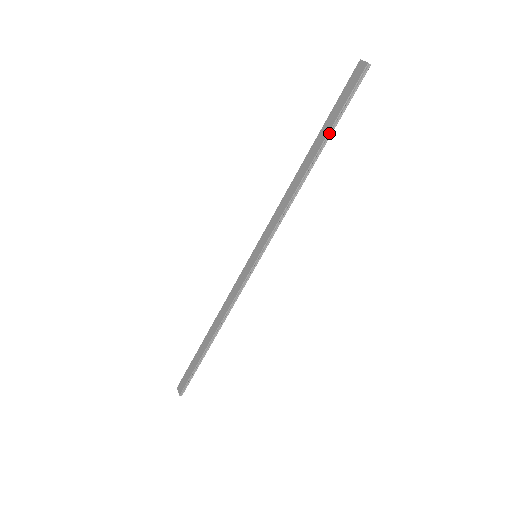
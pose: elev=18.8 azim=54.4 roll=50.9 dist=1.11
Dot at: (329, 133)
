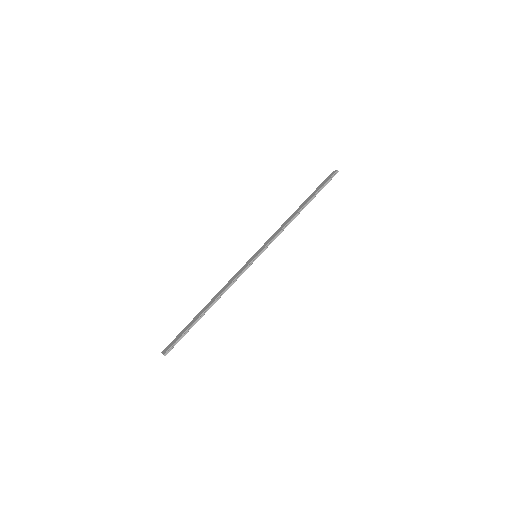
Dot at: (314, 196)
